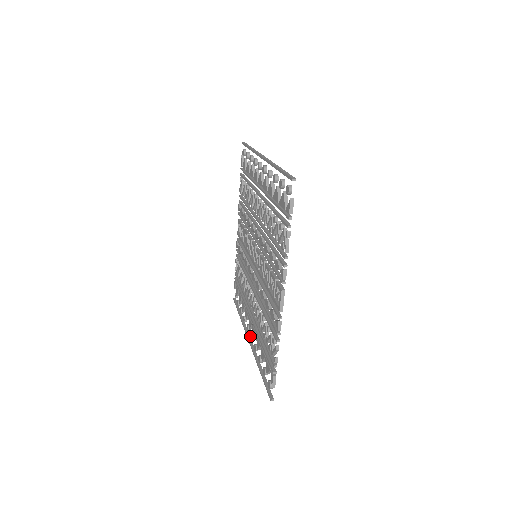
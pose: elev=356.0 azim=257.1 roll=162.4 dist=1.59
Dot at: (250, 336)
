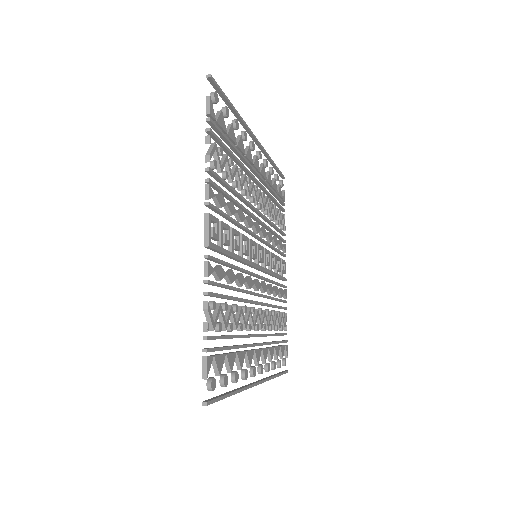
Dot at: occluded
